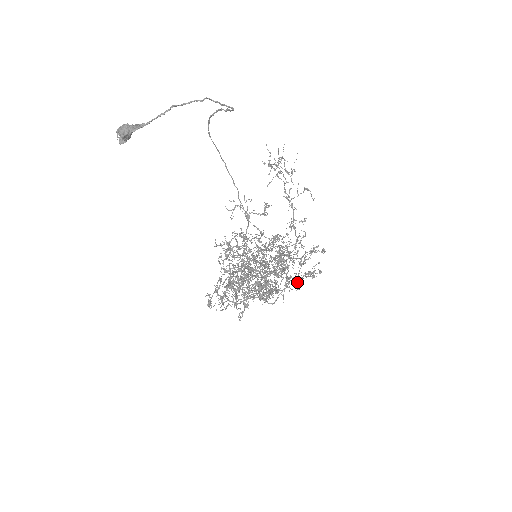
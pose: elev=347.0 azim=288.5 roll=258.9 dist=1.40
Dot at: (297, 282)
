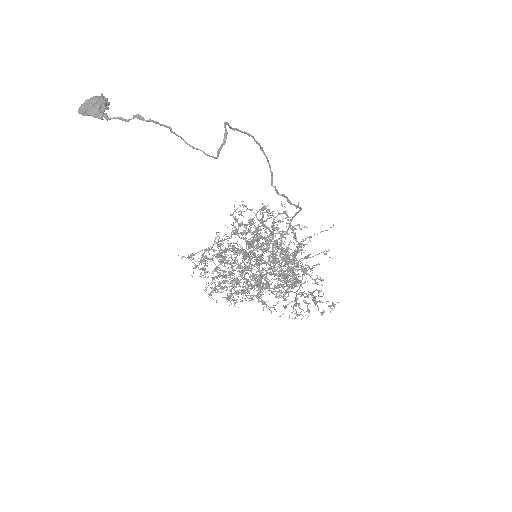
Dot at: (295, 298)
